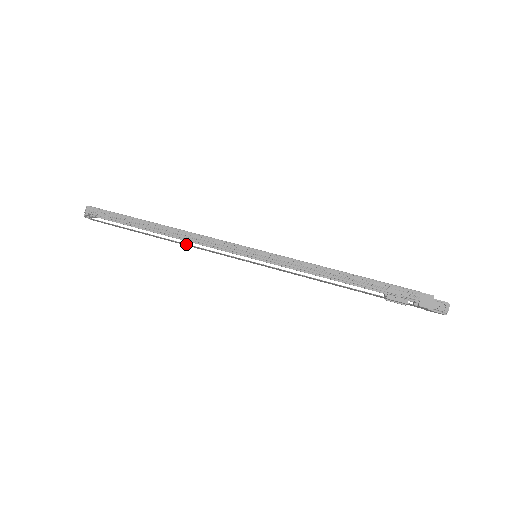
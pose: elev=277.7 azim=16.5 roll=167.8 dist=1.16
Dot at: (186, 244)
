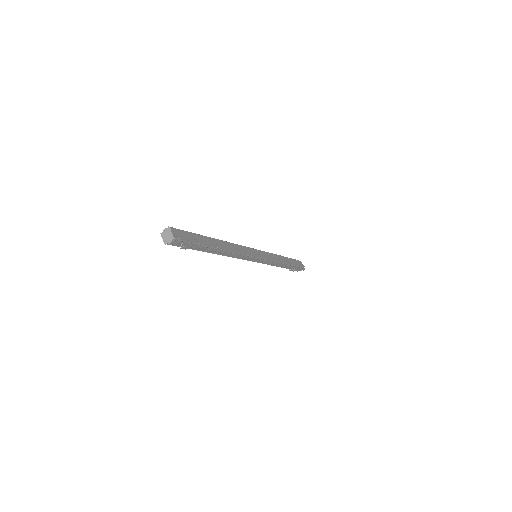
Dot at: occluded
